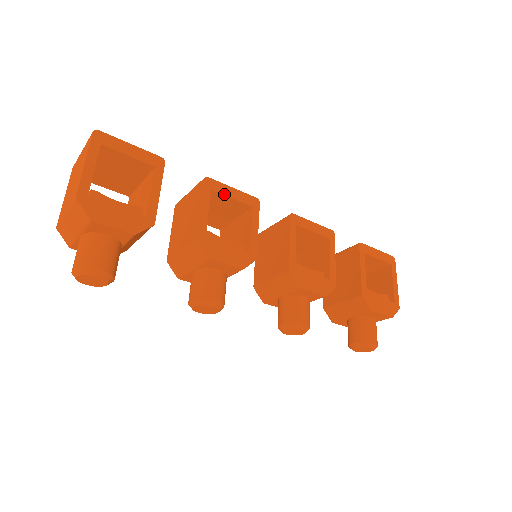
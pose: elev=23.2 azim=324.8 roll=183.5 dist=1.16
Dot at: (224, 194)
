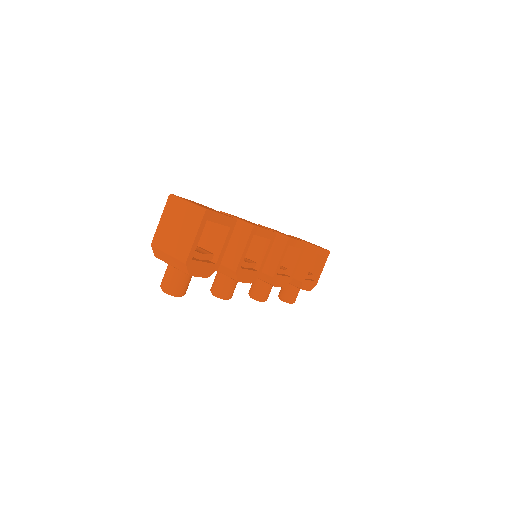
Dot at: (260, 235)
